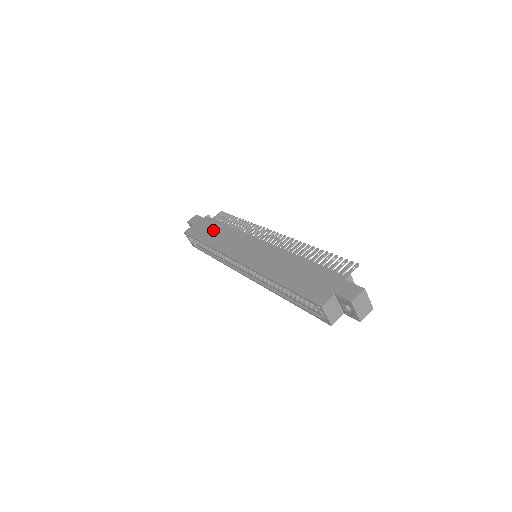
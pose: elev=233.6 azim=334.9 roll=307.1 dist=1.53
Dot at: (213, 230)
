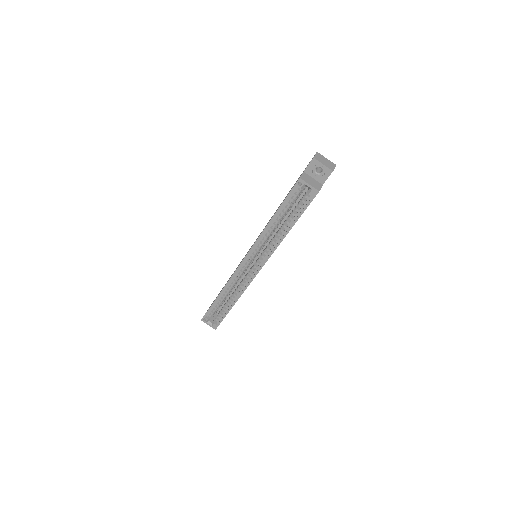
Dot at: occluded
